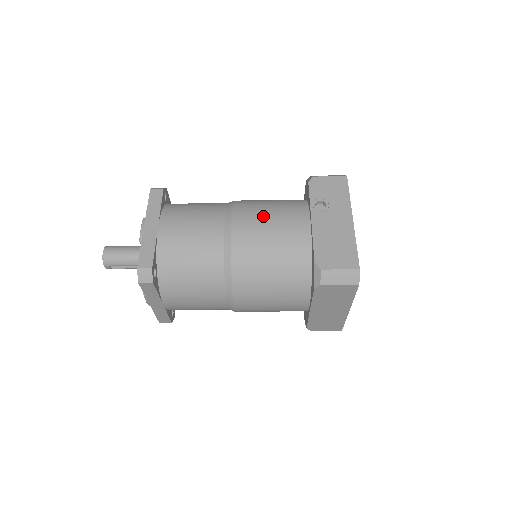
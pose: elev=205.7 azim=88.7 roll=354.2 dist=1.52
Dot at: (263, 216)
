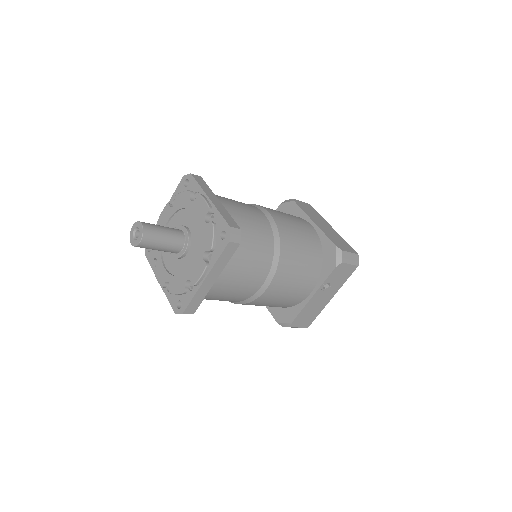
Dot at: (290, 284)
